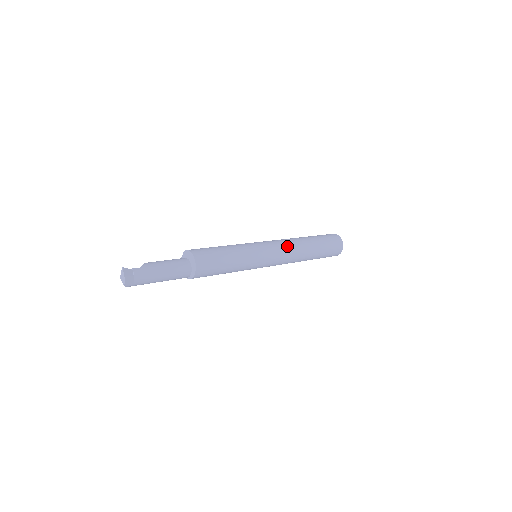
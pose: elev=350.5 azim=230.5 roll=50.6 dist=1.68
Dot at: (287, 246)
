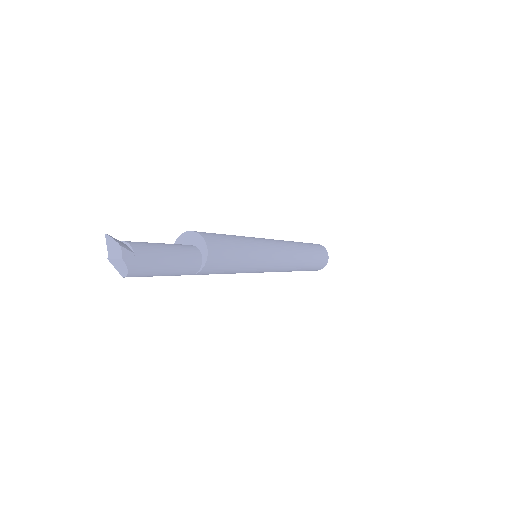
Dot at: (278, 240)
